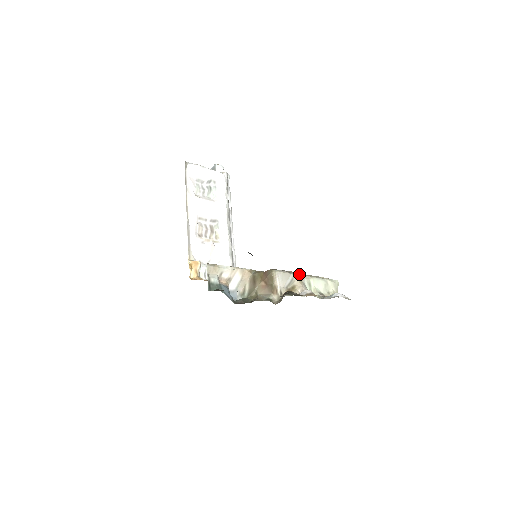
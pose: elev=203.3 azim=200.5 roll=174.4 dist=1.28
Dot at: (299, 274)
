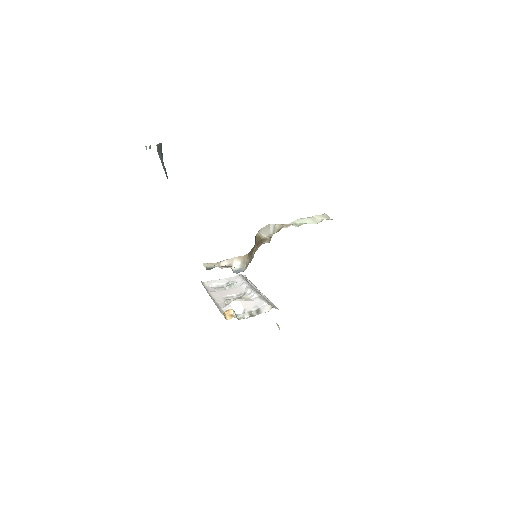
Dot at: occluded
